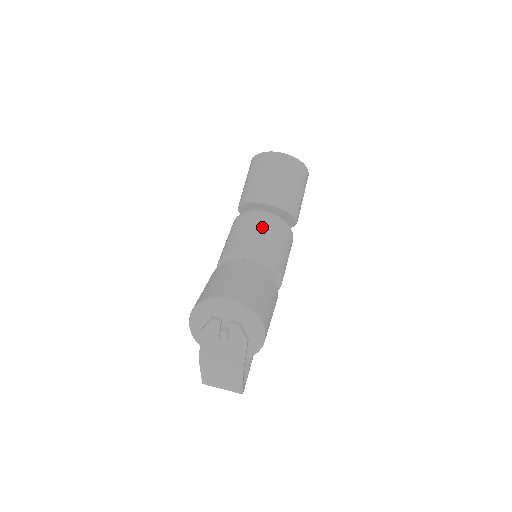
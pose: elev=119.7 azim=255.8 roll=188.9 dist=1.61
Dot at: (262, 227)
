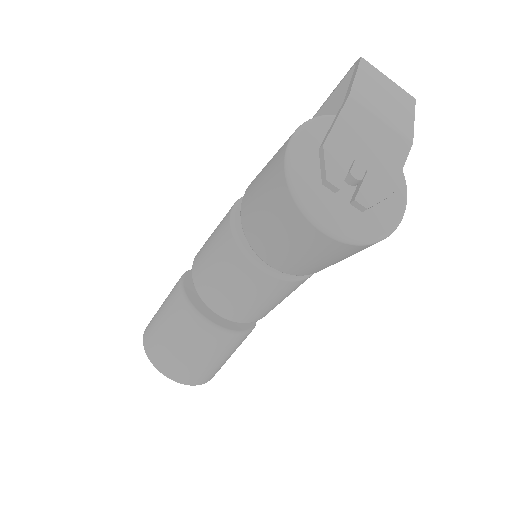
Dot at: (249, 291)
